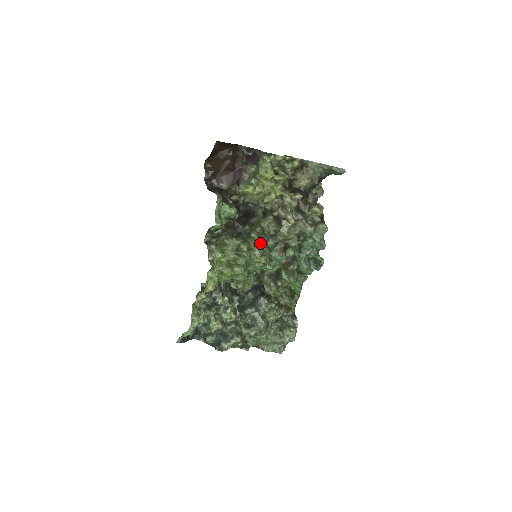
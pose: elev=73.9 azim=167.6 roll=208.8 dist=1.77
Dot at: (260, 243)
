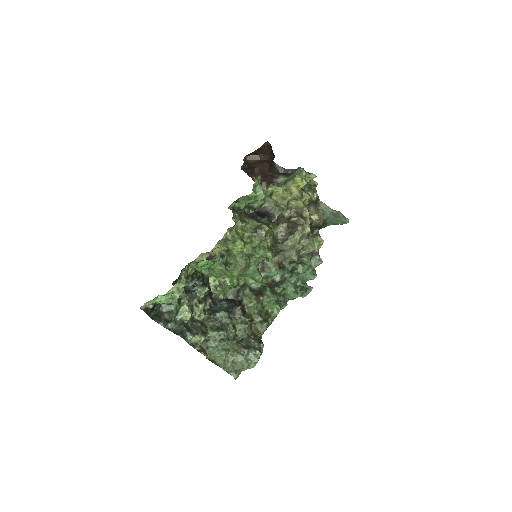
Dot at: (271, 239)
